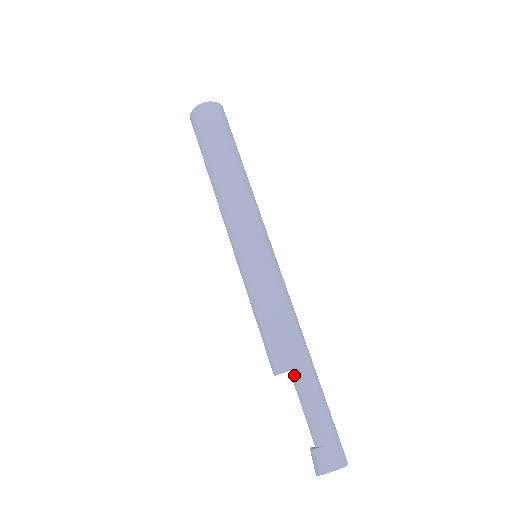
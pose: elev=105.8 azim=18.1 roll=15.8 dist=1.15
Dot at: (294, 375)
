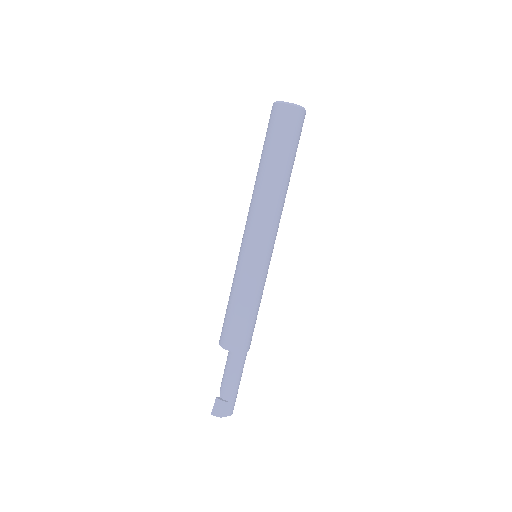
Dot at: (238, 353)
